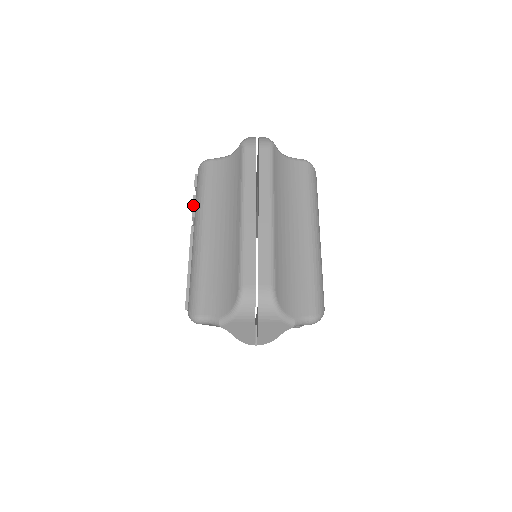
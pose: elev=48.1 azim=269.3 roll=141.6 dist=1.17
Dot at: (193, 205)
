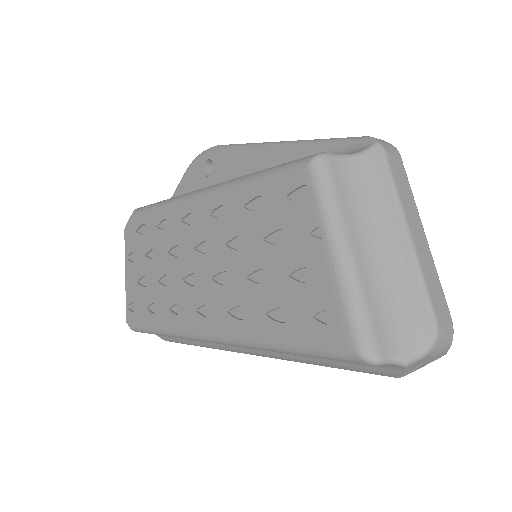
Dot at: (314, 210)
